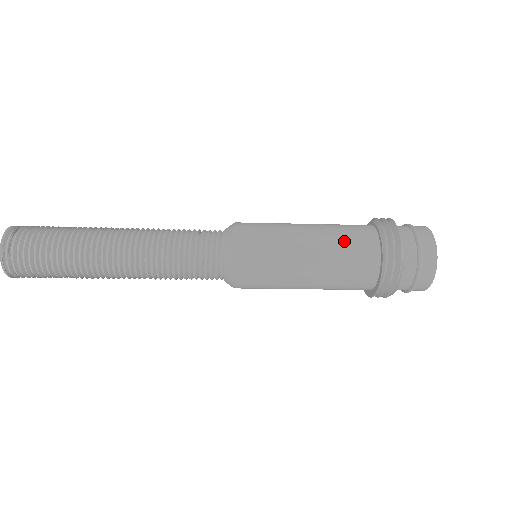
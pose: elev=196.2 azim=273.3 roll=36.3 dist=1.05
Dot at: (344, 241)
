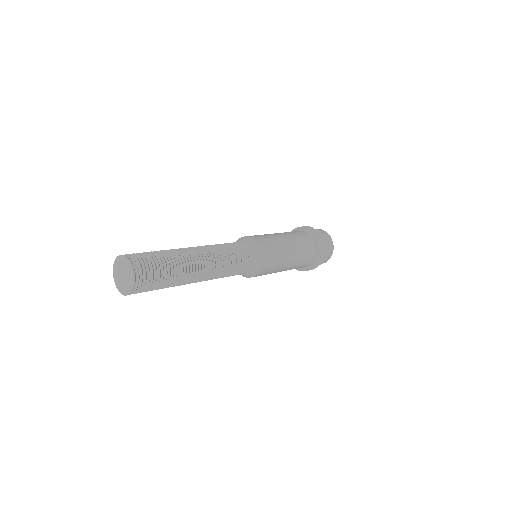
Dot at: (299, 239)
